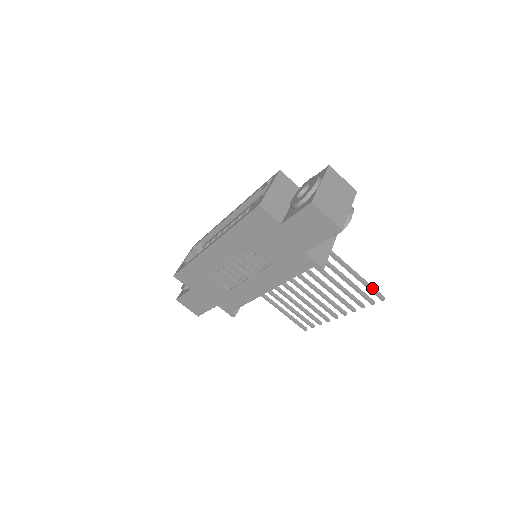
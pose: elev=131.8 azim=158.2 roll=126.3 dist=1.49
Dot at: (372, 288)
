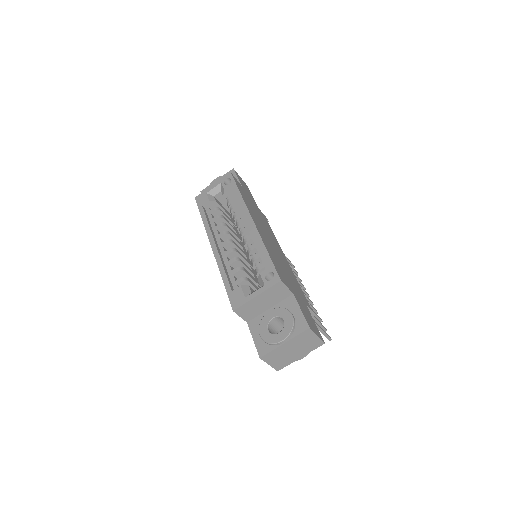
Dot at: (324, 335)
